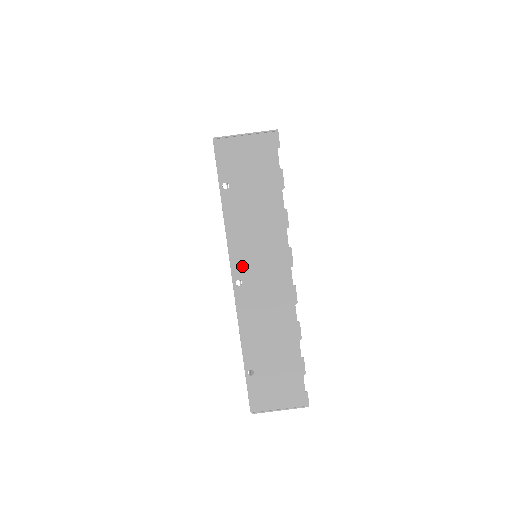
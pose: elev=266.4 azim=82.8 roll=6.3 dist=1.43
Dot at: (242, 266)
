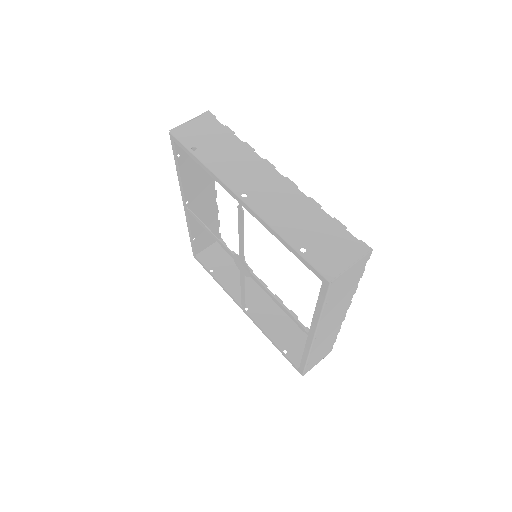
Dot at: (239, 185)
